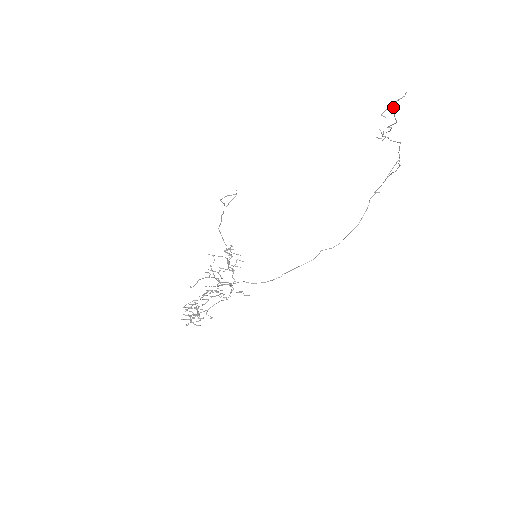
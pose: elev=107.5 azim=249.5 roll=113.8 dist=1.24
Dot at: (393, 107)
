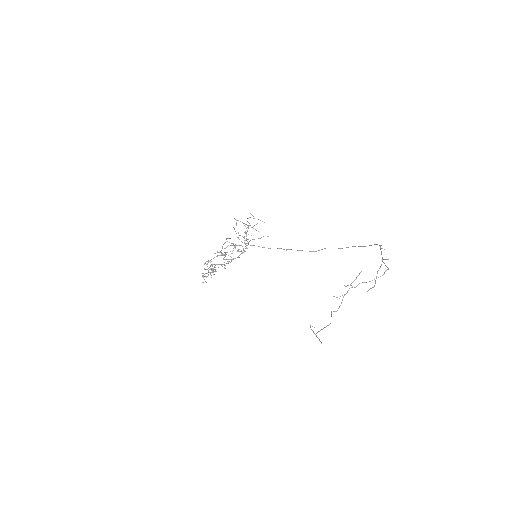
Dot at: (318, 331)
